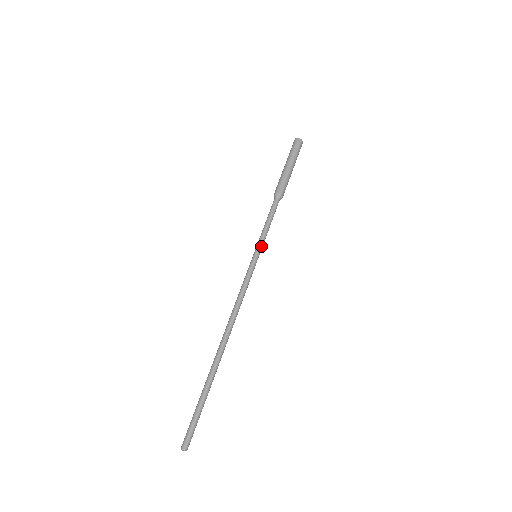
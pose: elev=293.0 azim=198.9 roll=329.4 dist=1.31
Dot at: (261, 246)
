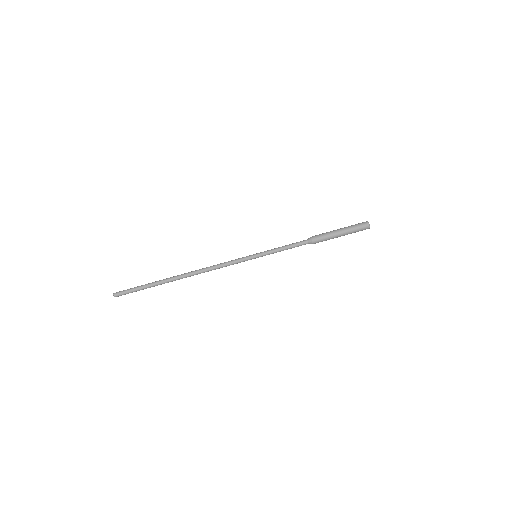
Dot at: occluded
